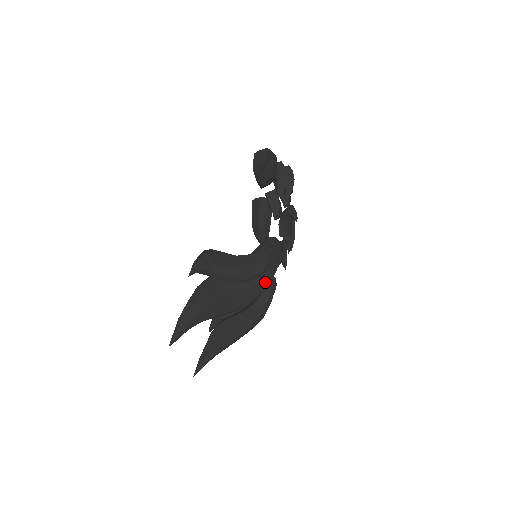
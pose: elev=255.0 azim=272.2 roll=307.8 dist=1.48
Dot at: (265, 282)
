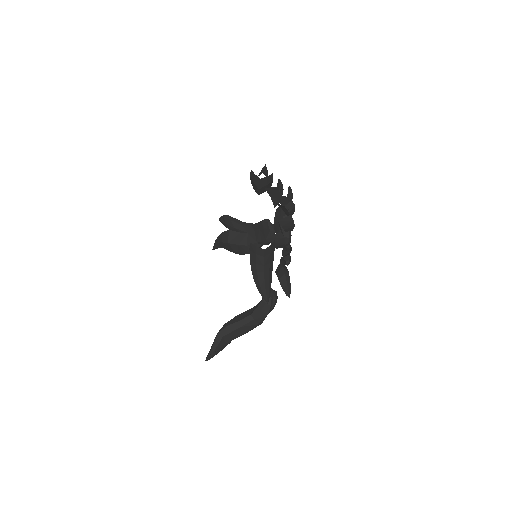
Dot at: occluded
